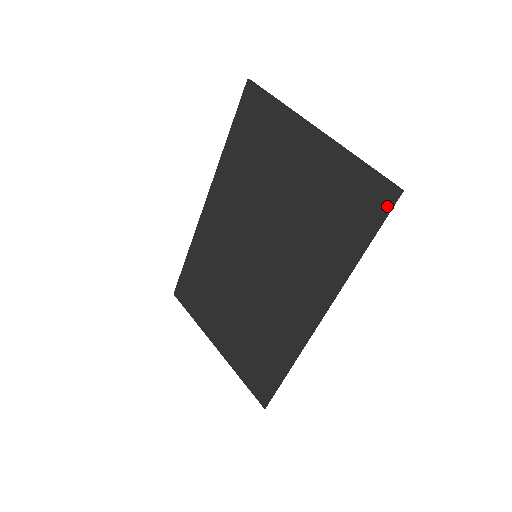
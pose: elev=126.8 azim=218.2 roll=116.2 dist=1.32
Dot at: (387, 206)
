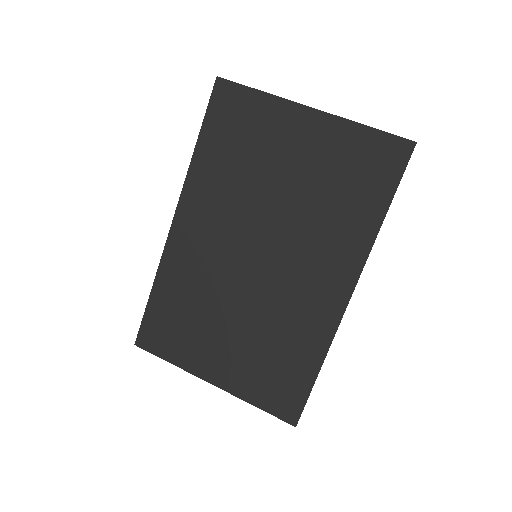
Dot at: (403, 159)
